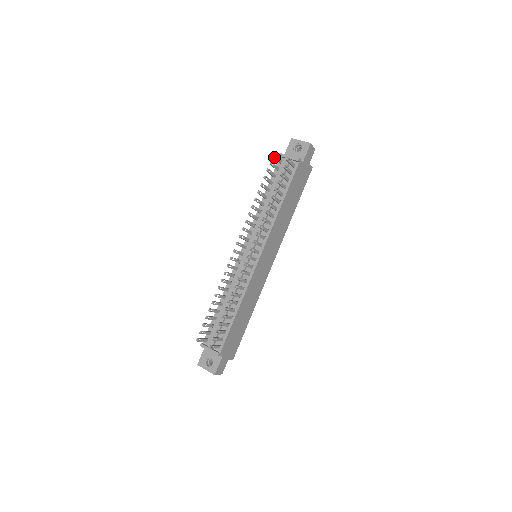
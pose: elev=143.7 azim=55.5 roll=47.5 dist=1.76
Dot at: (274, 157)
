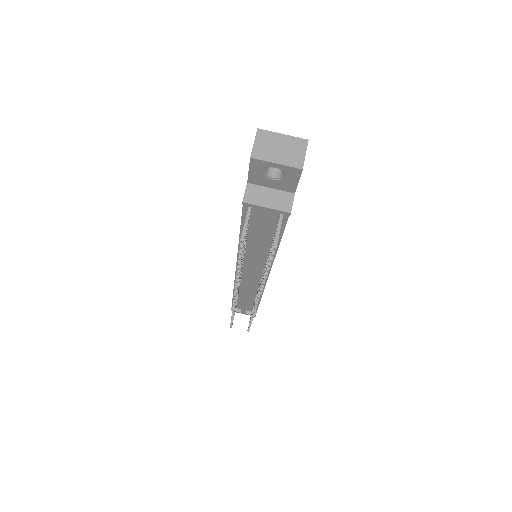
Dot at: (243, 239)
